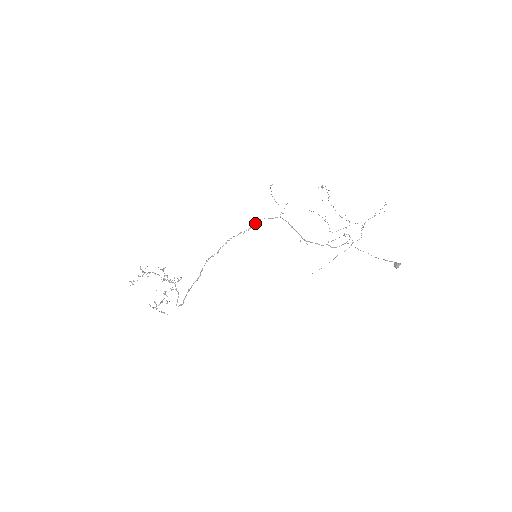
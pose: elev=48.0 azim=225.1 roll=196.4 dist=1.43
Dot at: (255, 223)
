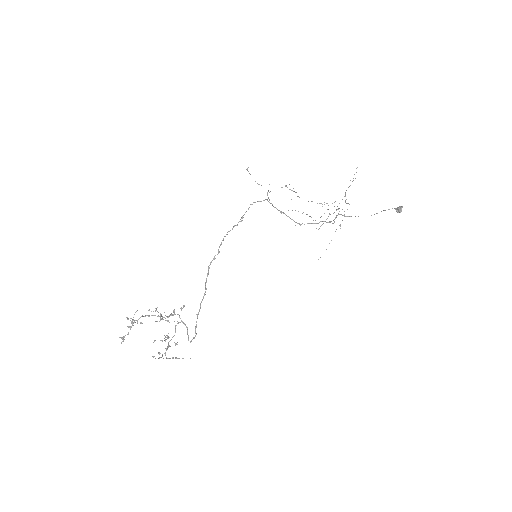
Dot at: occluded
